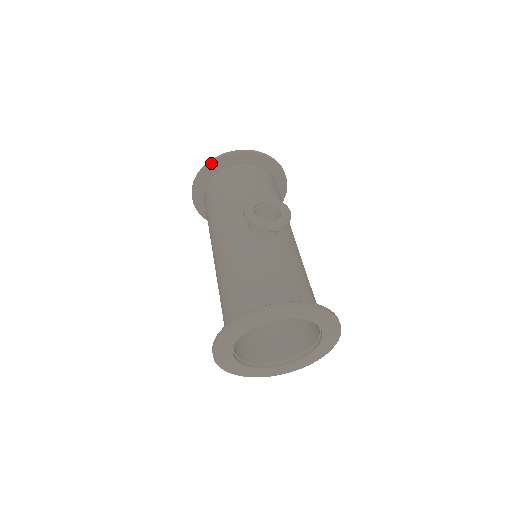
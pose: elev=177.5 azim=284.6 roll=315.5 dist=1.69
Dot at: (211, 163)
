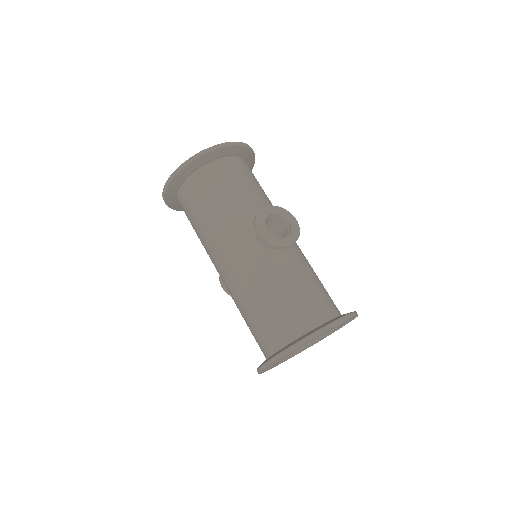
Dot at: (188, 164)
